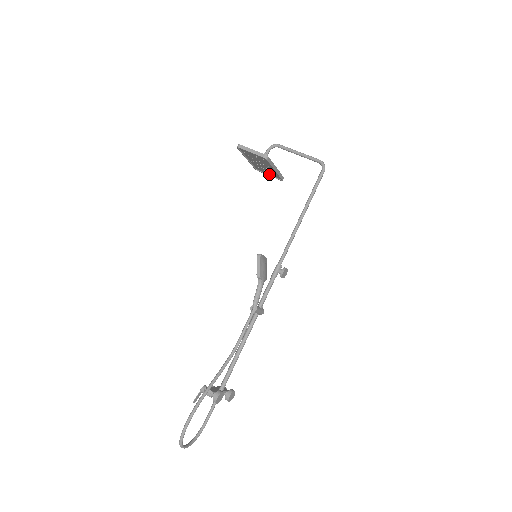
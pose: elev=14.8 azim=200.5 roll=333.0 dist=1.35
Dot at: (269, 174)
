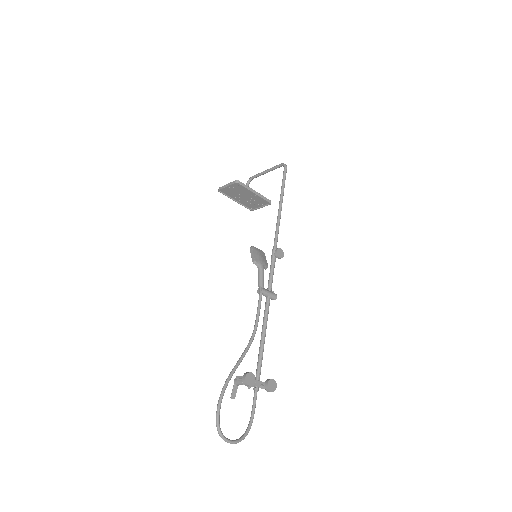
Dot at: (260, 206)
